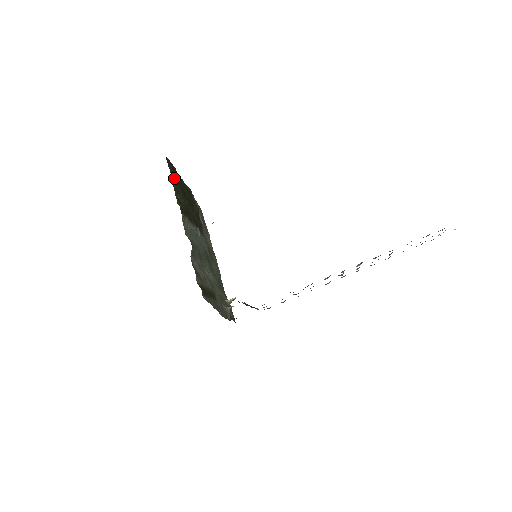
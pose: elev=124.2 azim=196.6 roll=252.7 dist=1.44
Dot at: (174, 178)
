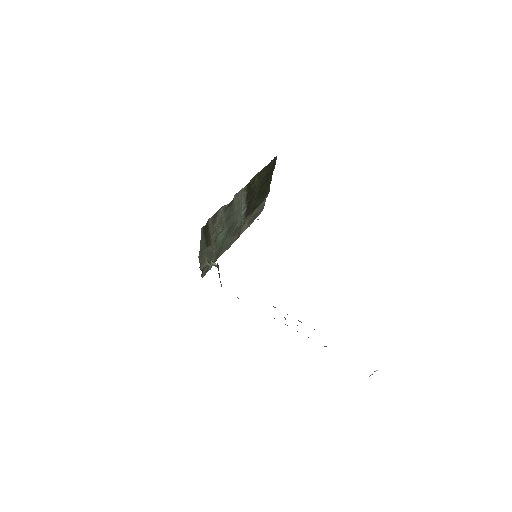
Dot at: (267, 169)
